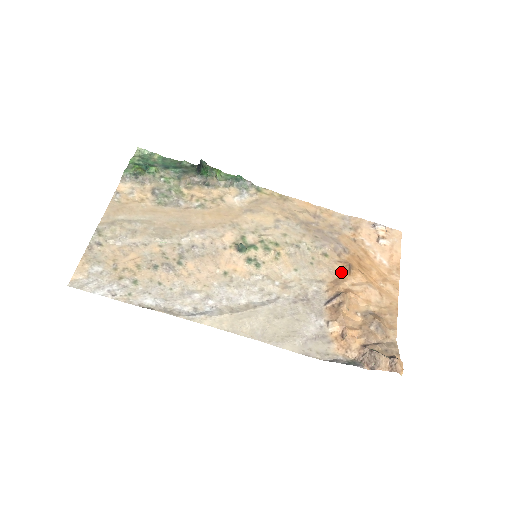
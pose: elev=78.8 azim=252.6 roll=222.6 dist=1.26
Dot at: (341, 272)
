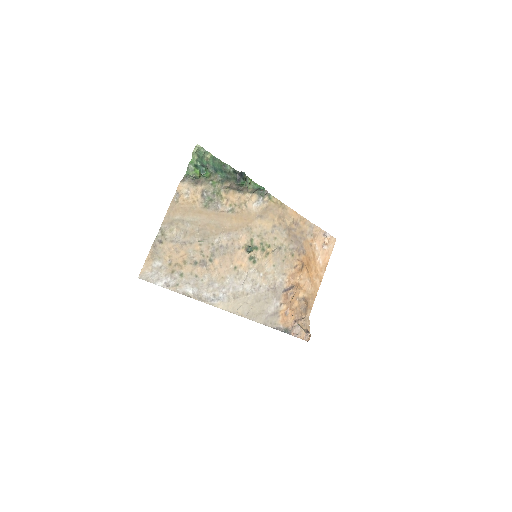
Dot at: (297, 268)
